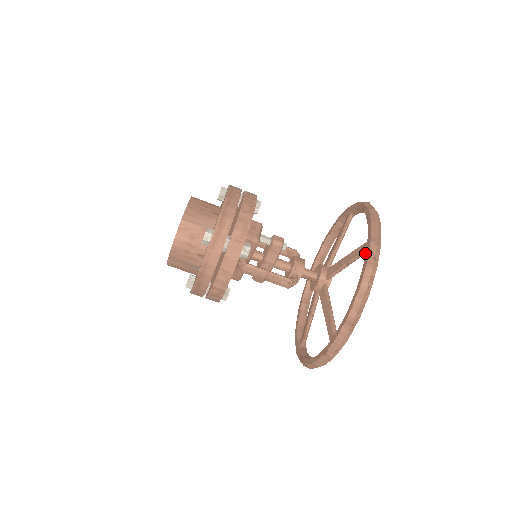
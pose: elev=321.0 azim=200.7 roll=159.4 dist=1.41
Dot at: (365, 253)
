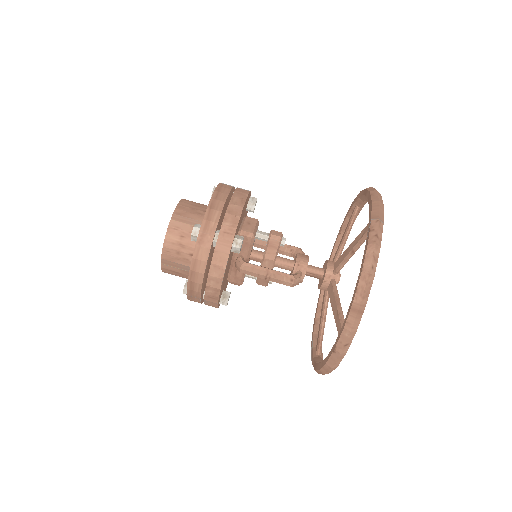
Dot at: occluded
